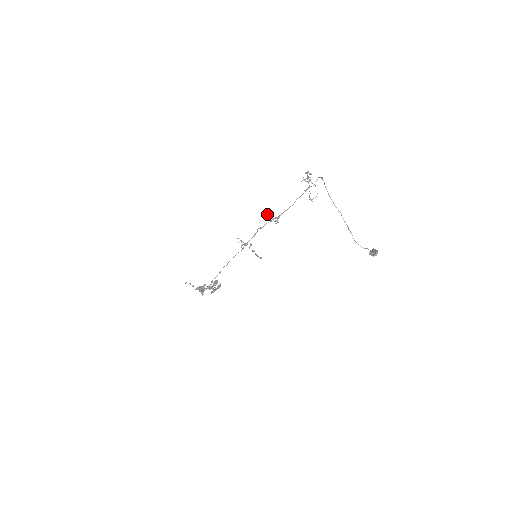
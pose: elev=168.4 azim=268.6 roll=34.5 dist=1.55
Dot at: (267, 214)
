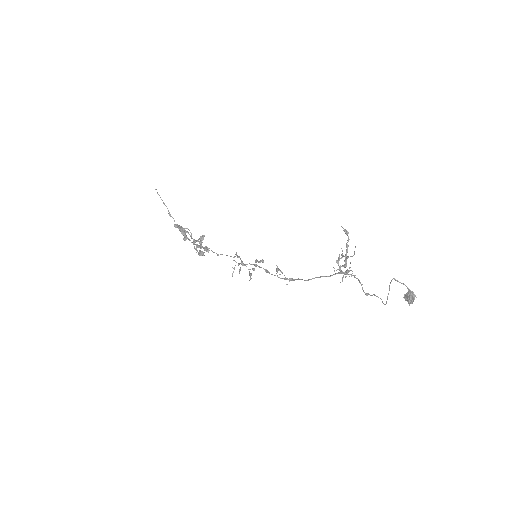
Dot at: occluded
